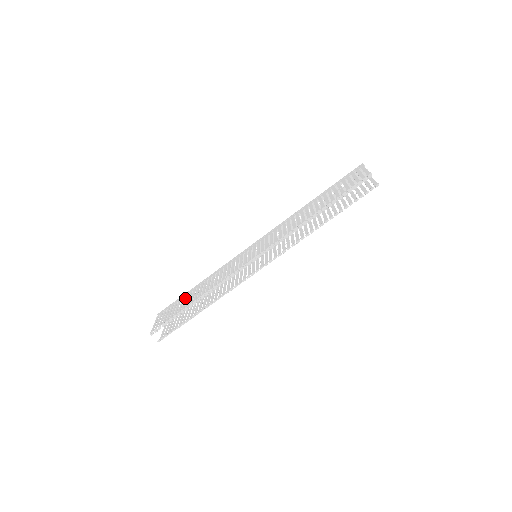
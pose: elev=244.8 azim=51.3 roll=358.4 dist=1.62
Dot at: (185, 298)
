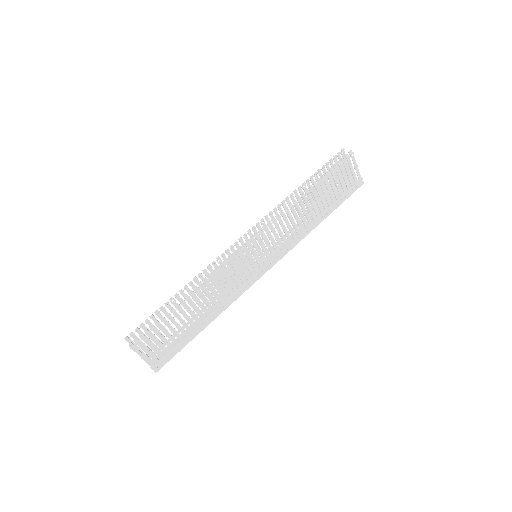
Dot at: occluded
